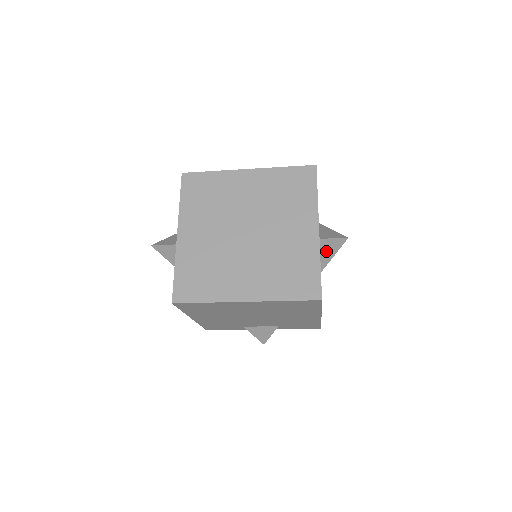
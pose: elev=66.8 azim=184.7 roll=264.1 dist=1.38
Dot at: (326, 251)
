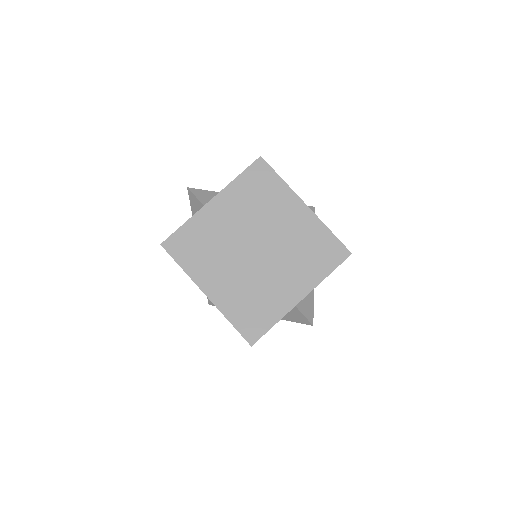
Dot at: (293, 315)
